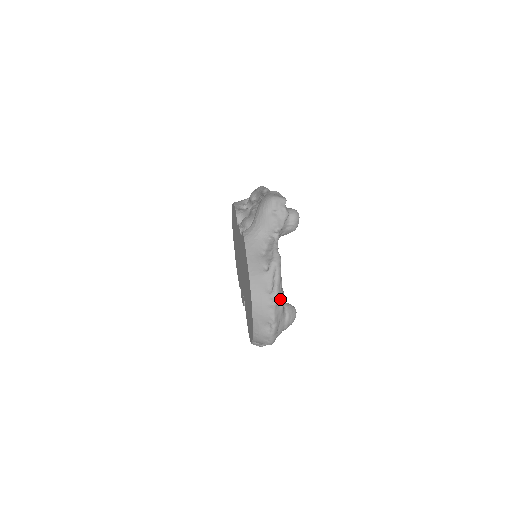
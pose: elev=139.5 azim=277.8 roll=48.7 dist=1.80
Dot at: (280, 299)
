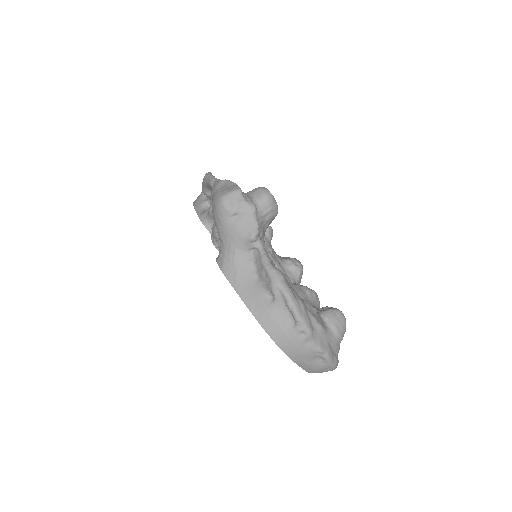
Dot at: (312, 322)
